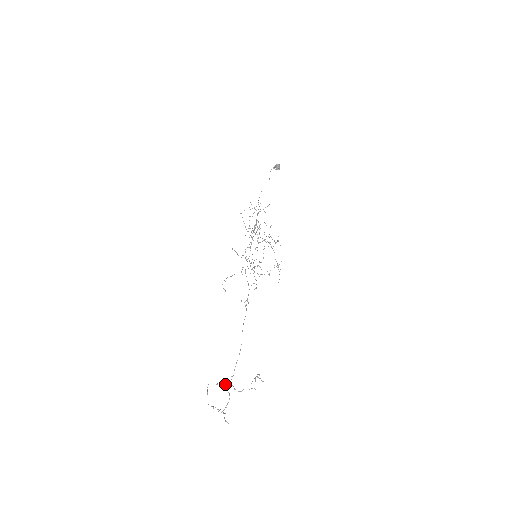
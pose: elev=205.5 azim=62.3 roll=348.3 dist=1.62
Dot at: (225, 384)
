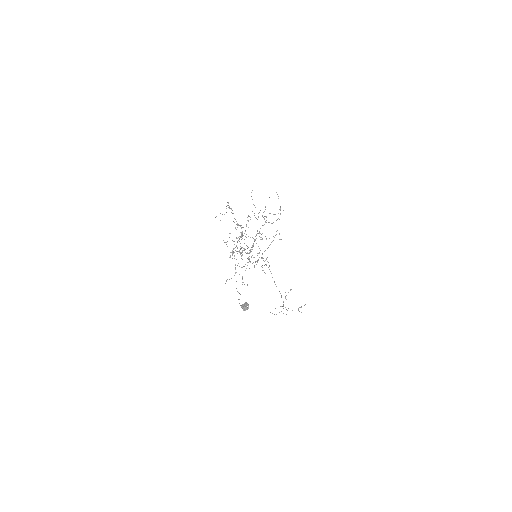
Dot at: occluded
